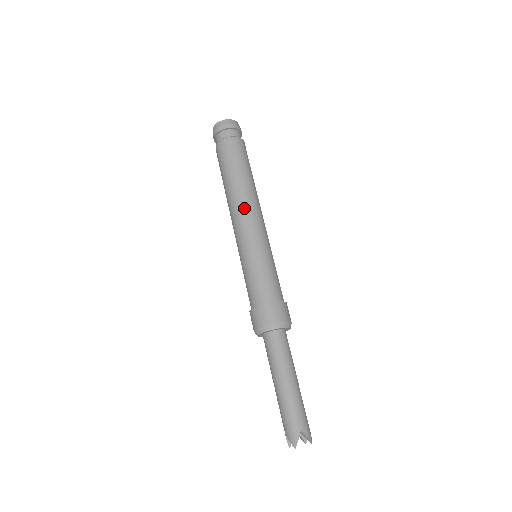
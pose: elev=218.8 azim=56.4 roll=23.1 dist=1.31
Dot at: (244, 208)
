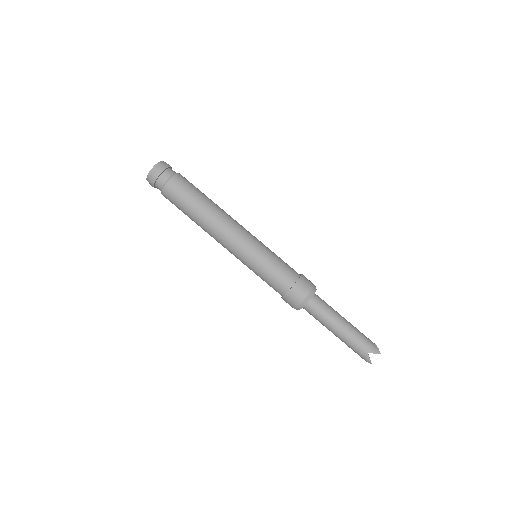
Dot at: (219, 235)
